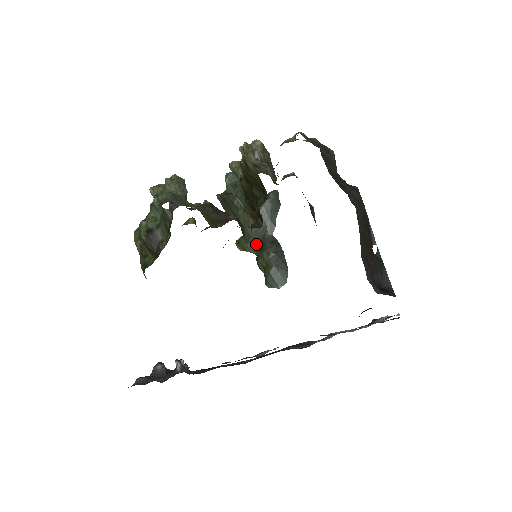
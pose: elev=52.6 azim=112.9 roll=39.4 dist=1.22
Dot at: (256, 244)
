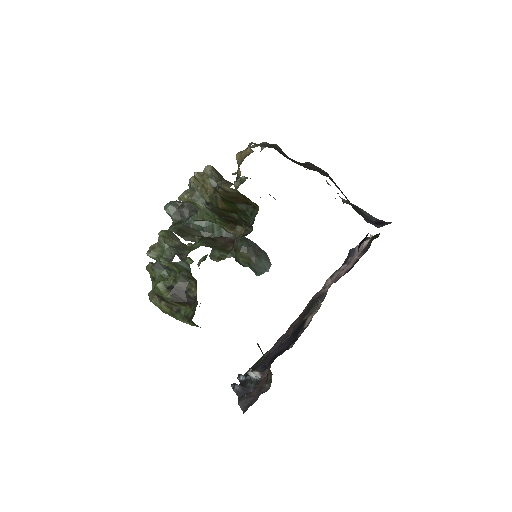
Dot at: occluded
